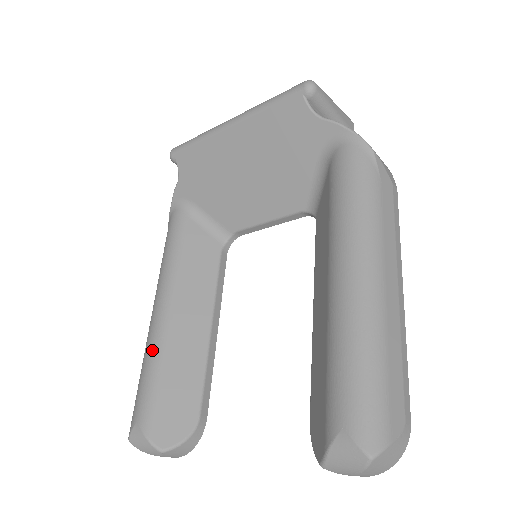
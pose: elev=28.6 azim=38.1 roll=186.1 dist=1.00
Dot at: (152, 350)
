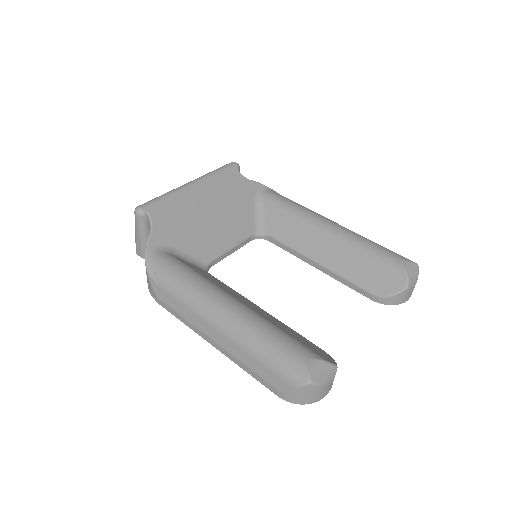
Dot at: (258, 322)
